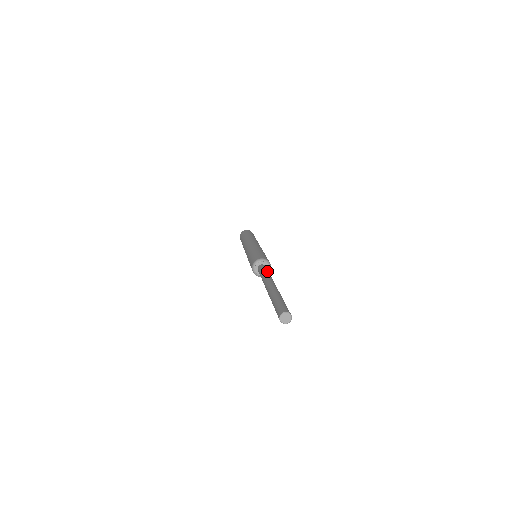
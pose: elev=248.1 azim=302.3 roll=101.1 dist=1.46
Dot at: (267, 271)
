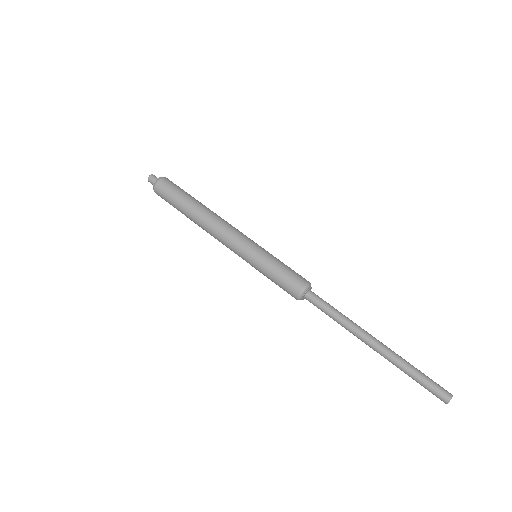
Dot at: occluded
